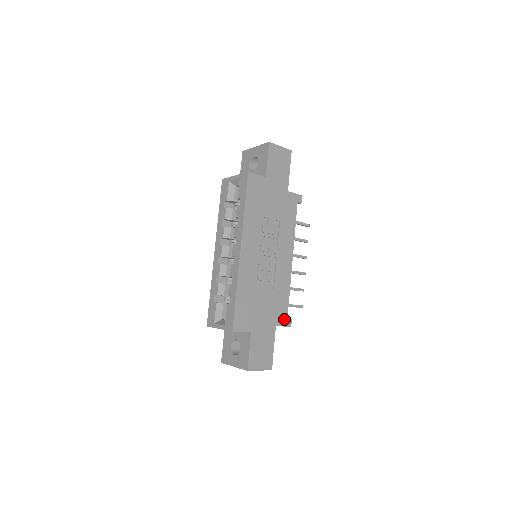
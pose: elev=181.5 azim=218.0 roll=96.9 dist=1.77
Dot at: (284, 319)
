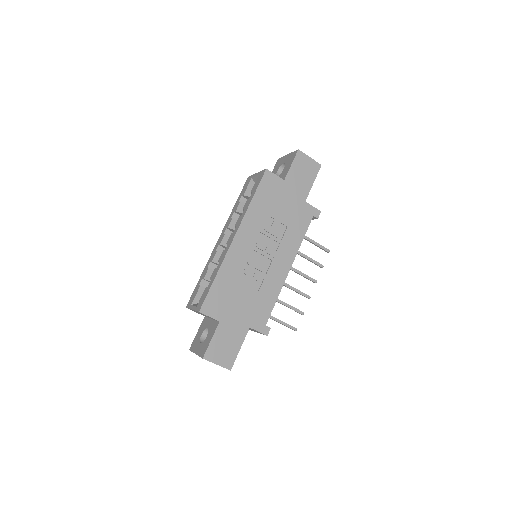
Dot at: (262, 325)
